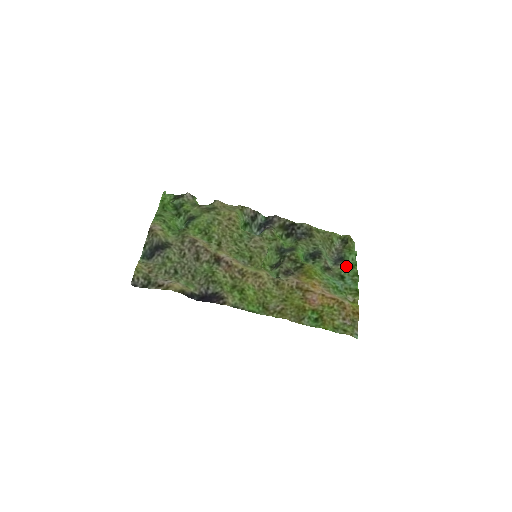
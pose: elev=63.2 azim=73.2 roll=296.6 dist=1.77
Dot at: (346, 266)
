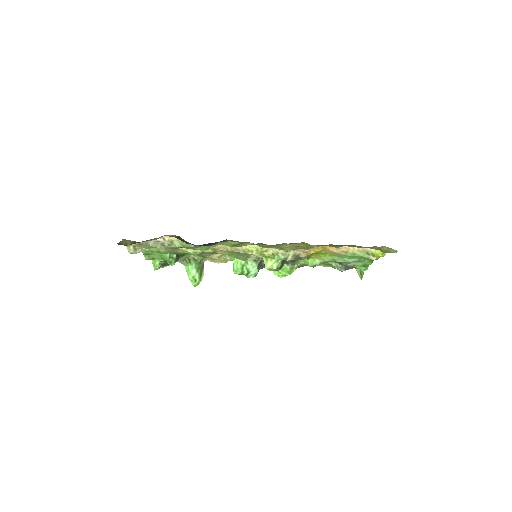
Dot at: (358, 264)
